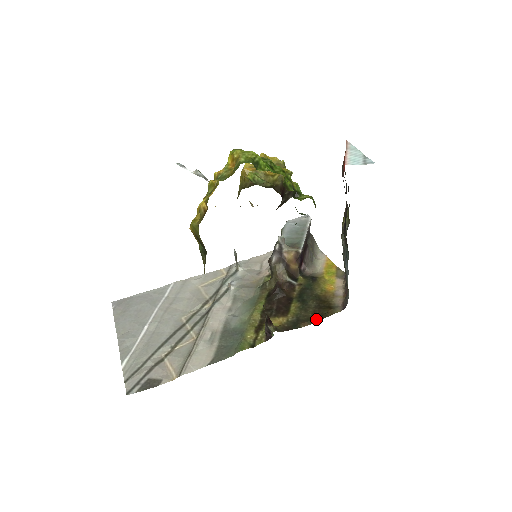
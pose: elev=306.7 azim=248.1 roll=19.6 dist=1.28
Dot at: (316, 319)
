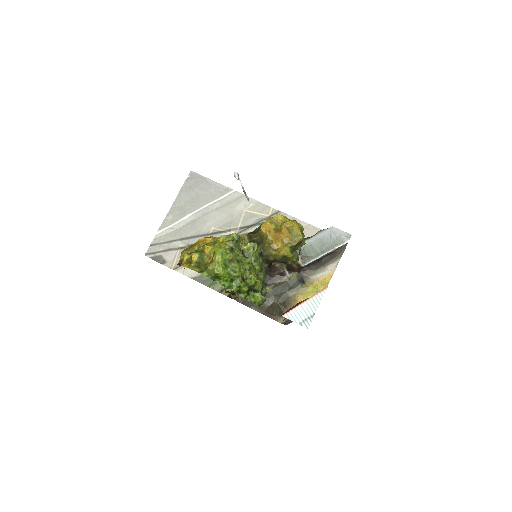
Dot at: (265, 312)
